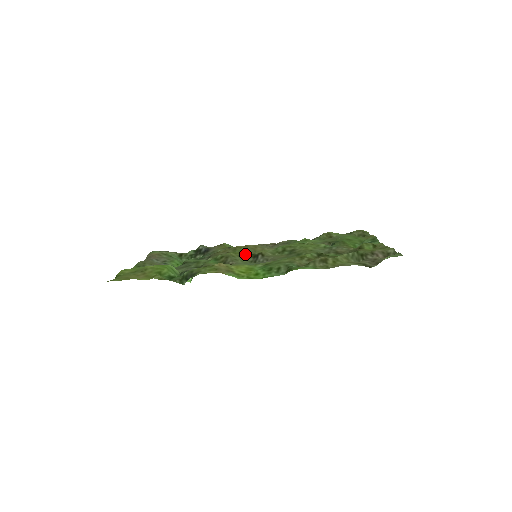
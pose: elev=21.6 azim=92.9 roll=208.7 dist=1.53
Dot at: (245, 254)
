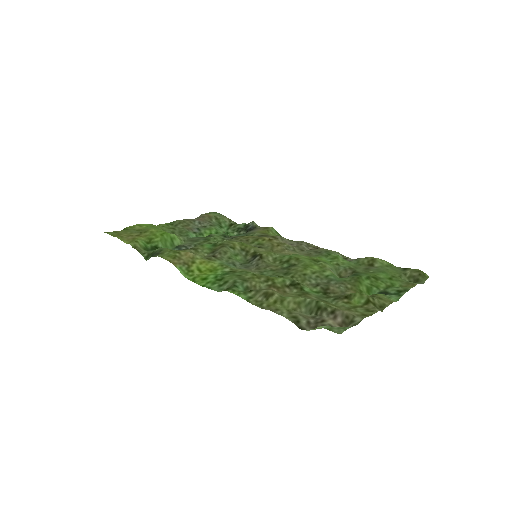
Dot at: (250, 249)
